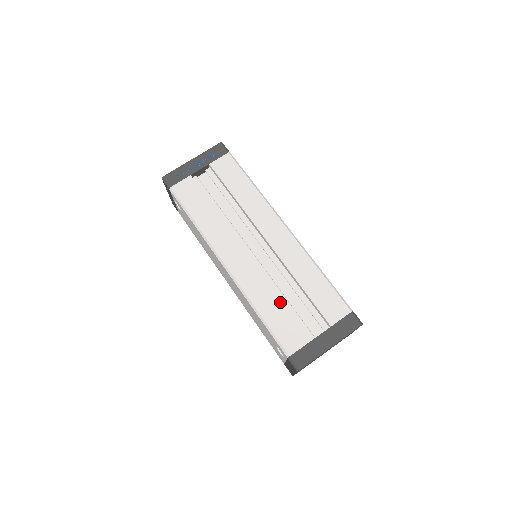
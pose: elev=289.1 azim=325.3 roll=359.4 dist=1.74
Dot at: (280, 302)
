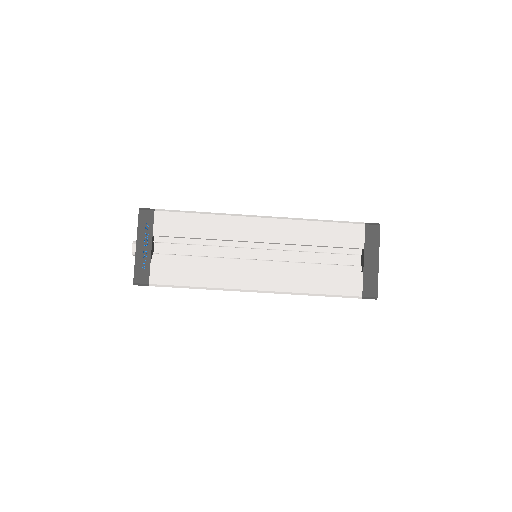
Dot at: (317, 271)
